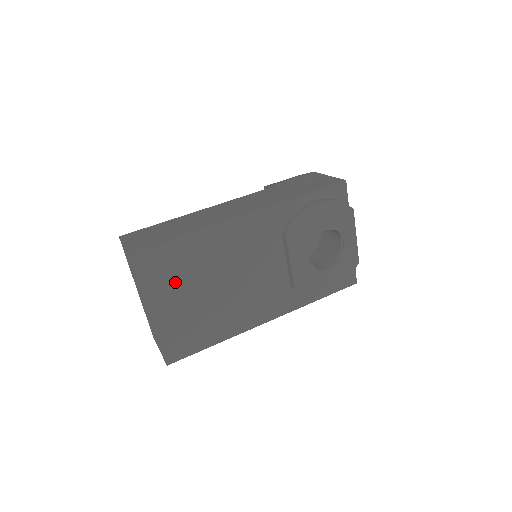
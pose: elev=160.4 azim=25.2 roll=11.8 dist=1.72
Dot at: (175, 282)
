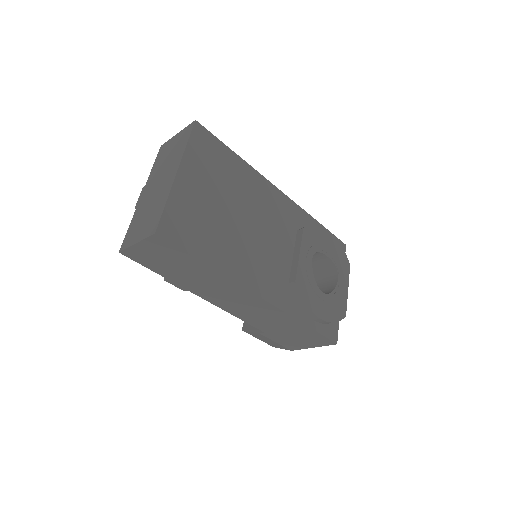
Dot at: (211, 175)
